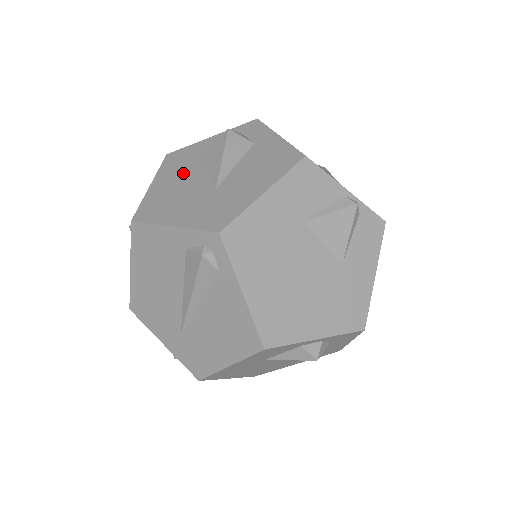
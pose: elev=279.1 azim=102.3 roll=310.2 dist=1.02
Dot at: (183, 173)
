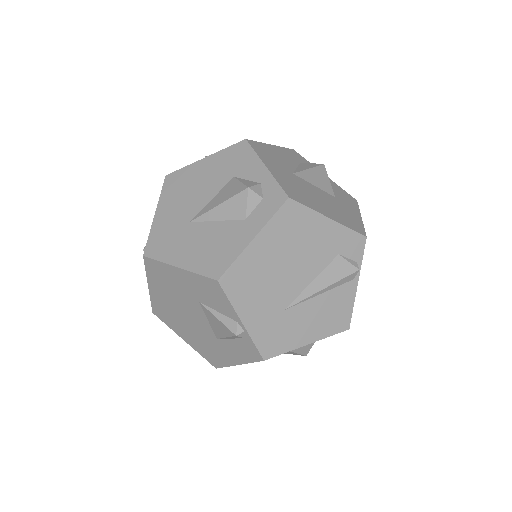
Dot at: (214, 177)
